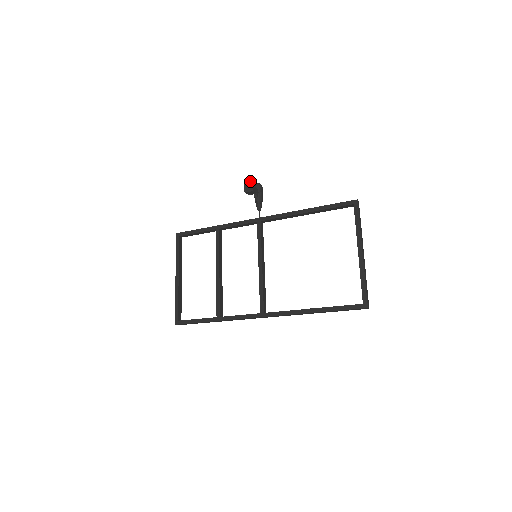
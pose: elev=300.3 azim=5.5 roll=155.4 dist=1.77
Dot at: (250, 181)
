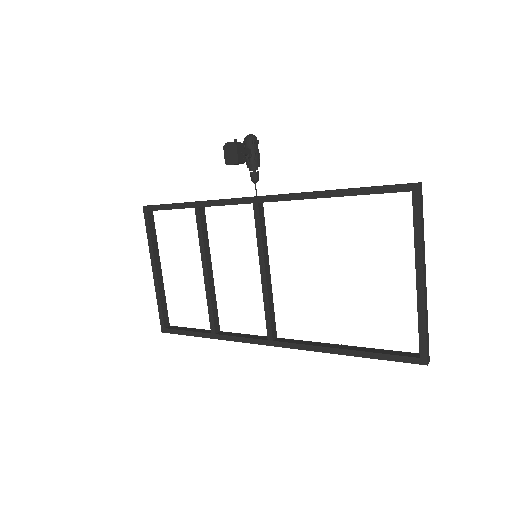
Dot at: (232, 145)
